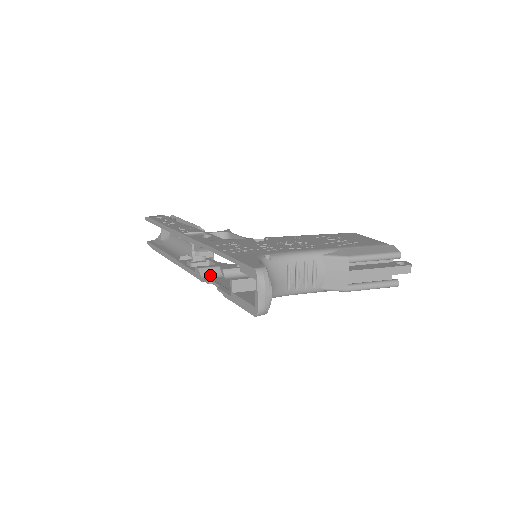
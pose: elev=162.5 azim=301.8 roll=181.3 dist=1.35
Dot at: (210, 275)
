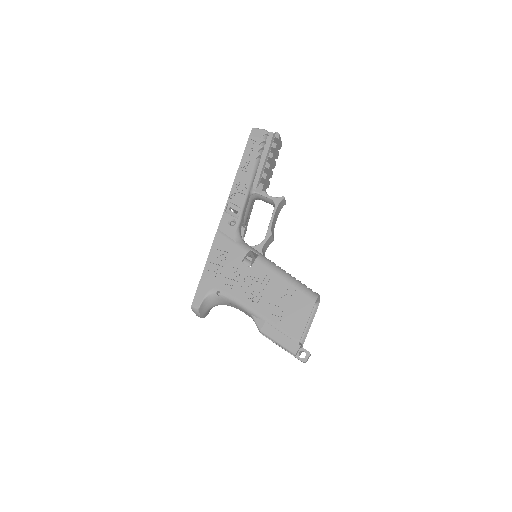
Dot at: occluded
